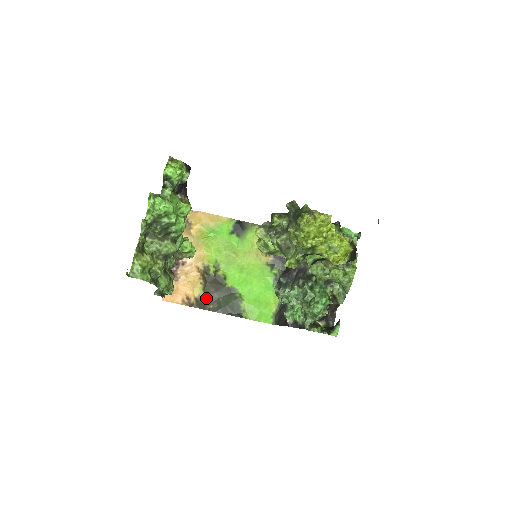
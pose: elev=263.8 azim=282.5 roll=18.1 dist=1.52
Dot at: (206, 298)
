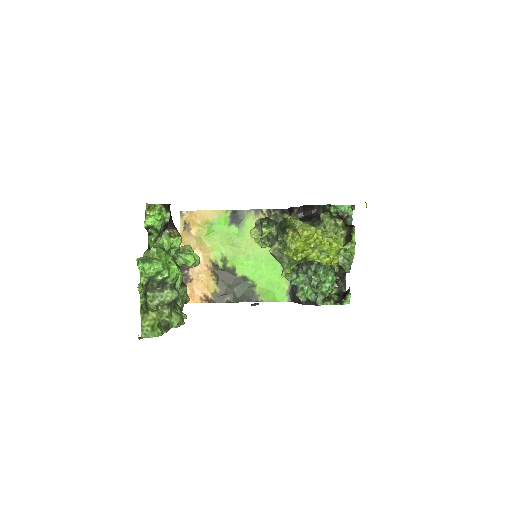
Dot at: (222, 292)
